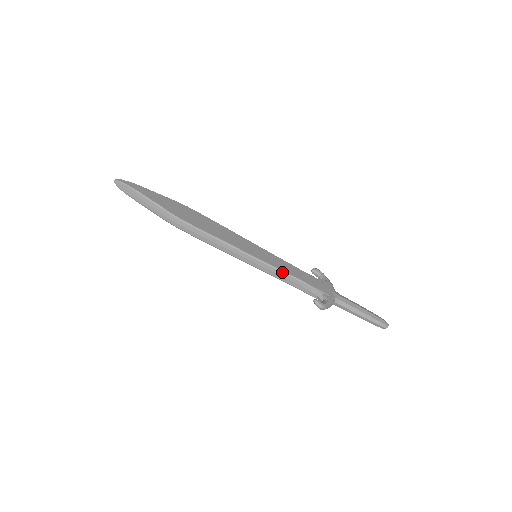
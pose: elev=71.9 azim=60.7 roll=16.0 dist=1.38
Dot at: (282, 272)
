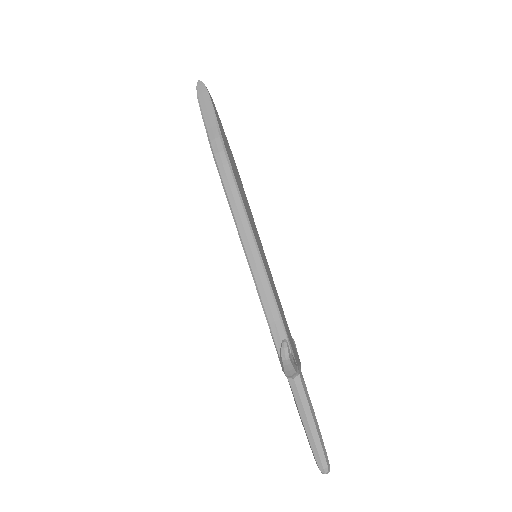
Dot at: (271, 289)
